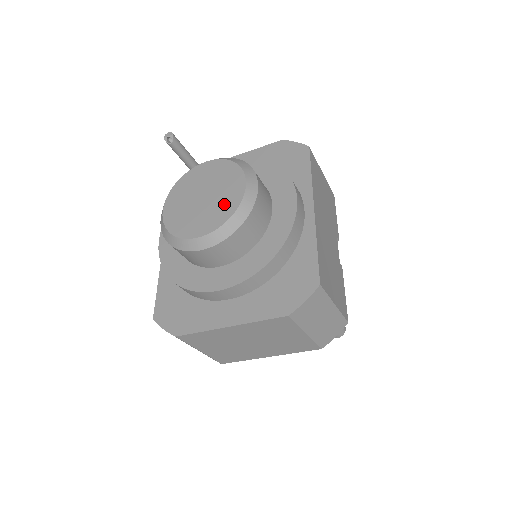
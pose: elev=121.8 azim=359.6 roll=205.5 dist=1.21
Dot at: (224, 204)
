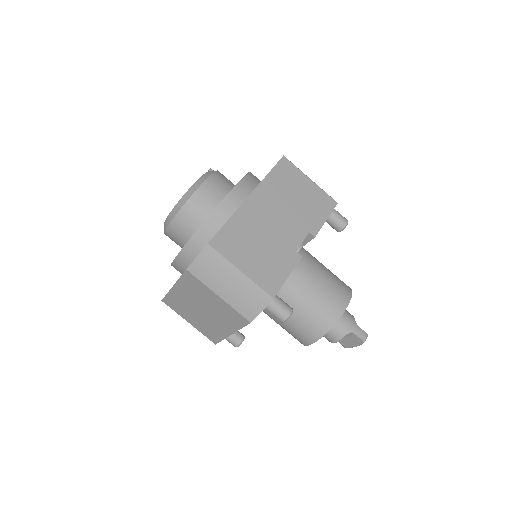
Dot at: occluded
